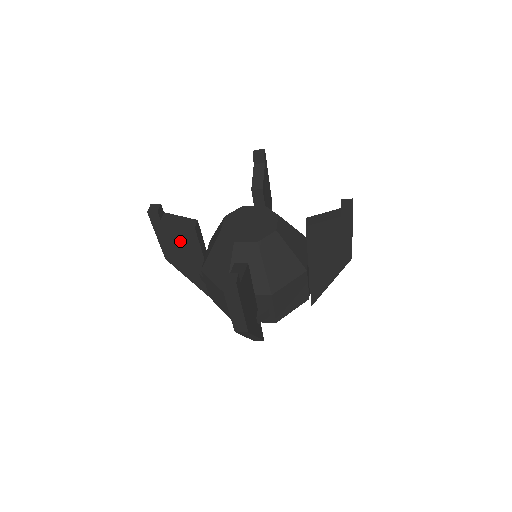
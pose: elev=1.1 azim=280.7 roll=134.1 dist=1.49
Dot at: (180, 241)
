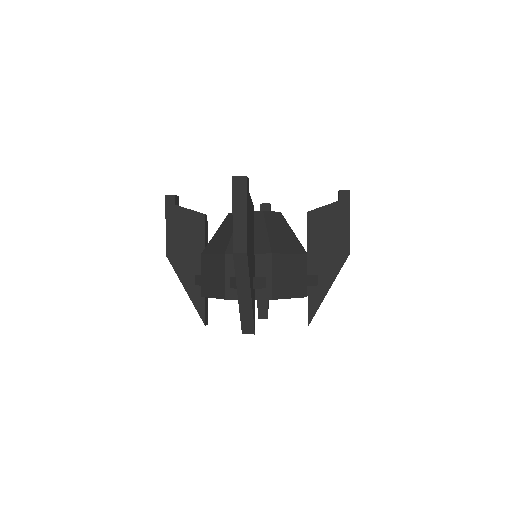
Dot at: (186, 231)
